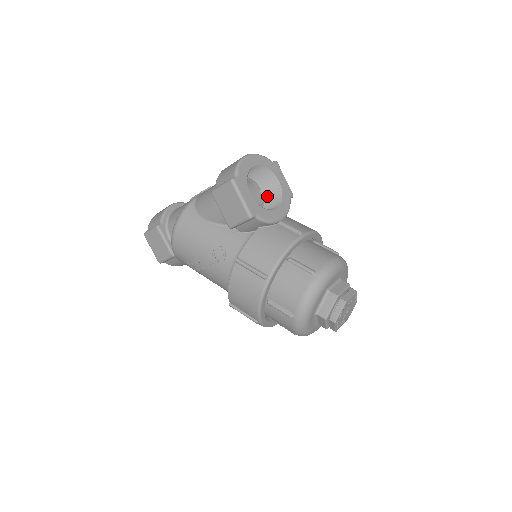
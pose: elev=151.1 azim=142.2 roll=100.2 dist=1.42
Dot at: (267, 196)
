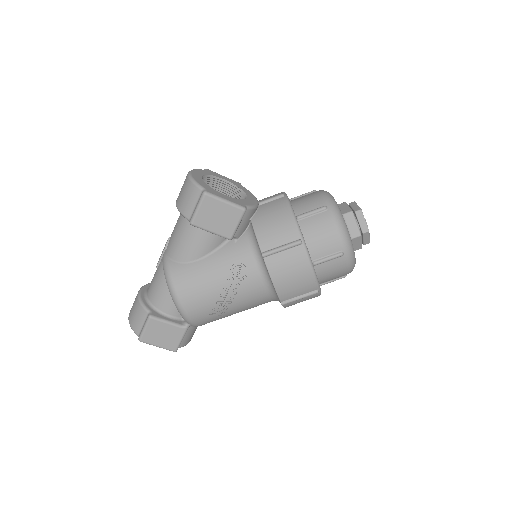
Dot at: occluded
